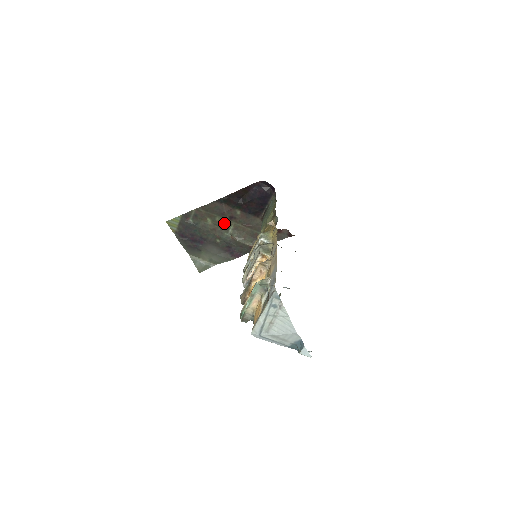
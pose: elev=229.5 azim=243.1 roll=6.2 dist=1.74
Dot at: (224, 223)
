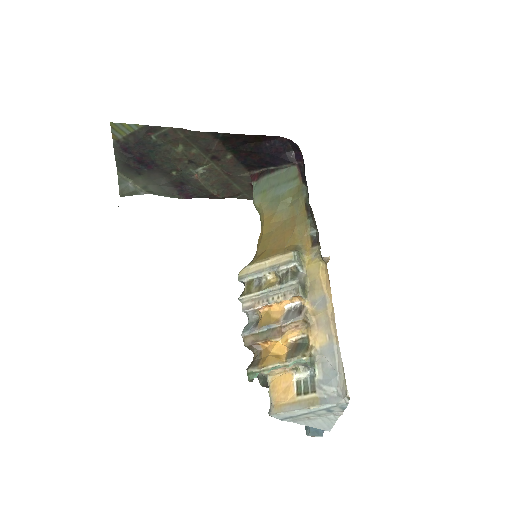
Dot at: (199, 159)
